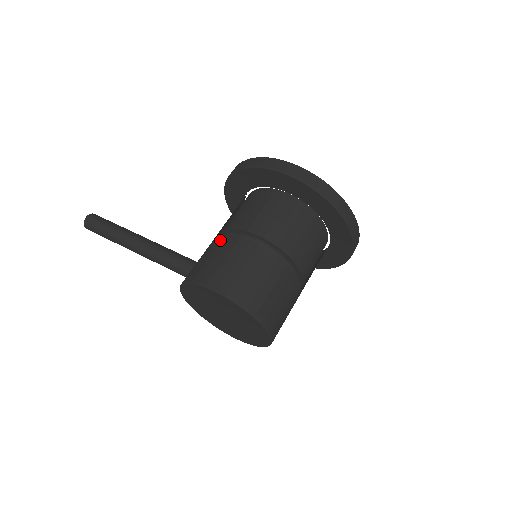
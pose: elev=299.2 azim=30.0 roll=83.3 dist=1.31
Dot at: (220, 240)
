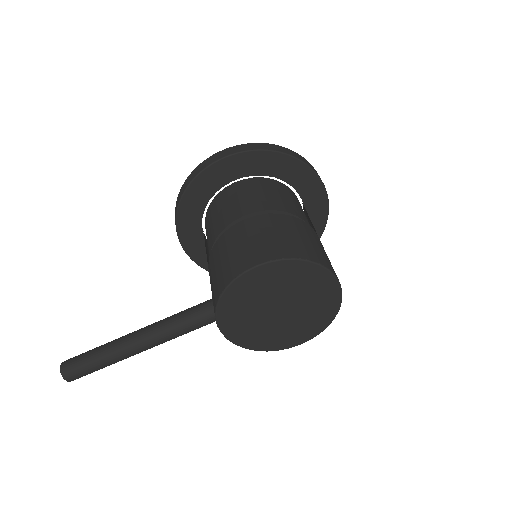
Dot at: (217, 247)
